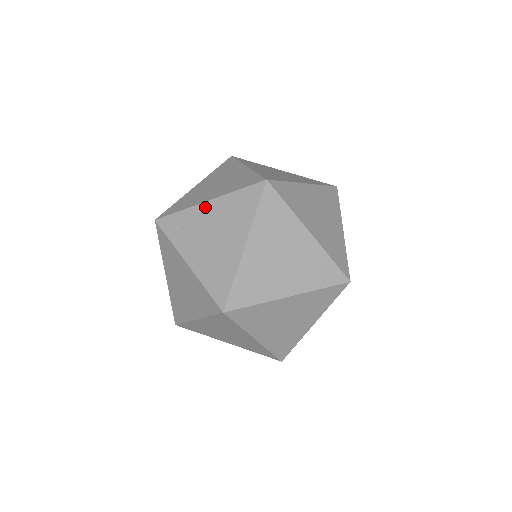
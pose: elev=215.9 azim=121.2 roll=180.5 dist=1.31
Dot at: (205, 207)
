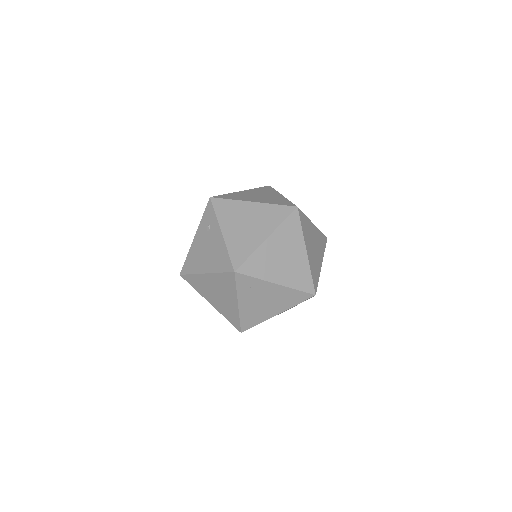
Dot at: (273, 286)
